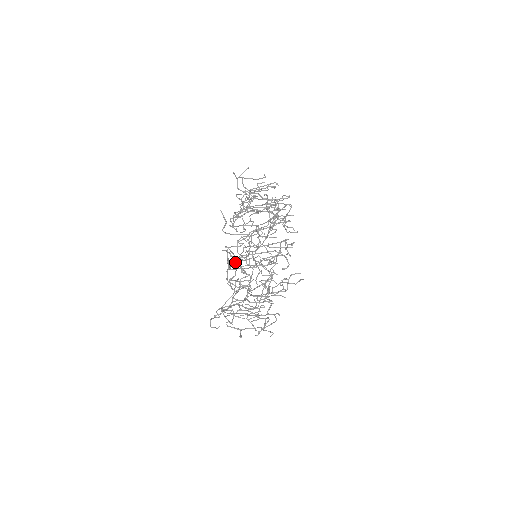
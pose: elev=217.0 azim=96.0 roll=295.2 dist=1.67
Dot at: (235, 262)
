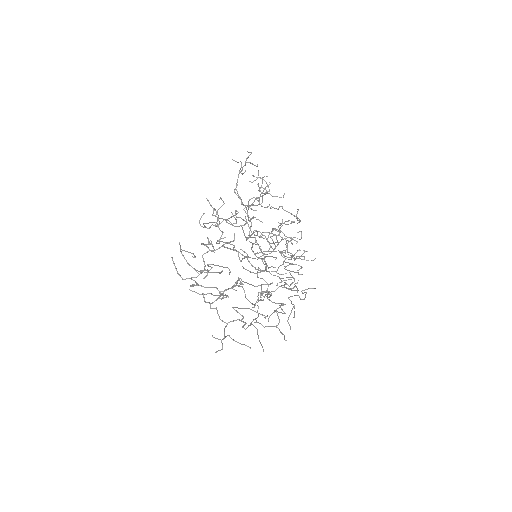
Dot at: occluded
